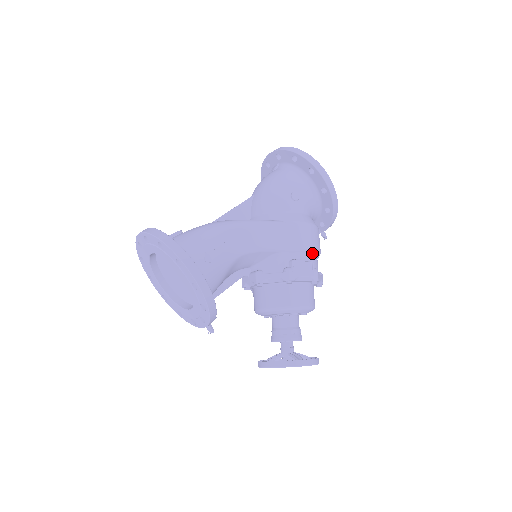
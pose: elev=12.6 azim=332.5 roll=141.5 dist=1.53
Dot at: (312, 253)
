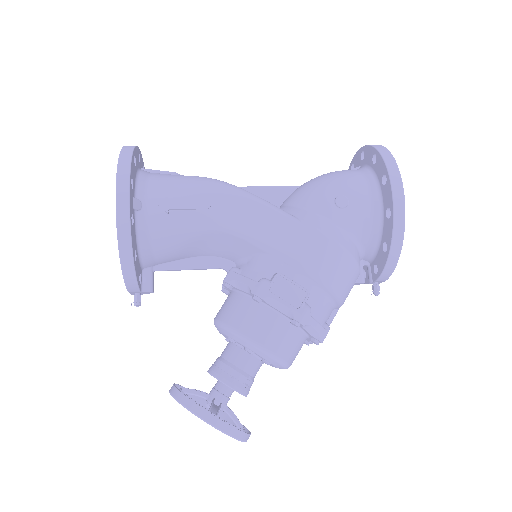
Dot at: (318, 284)
